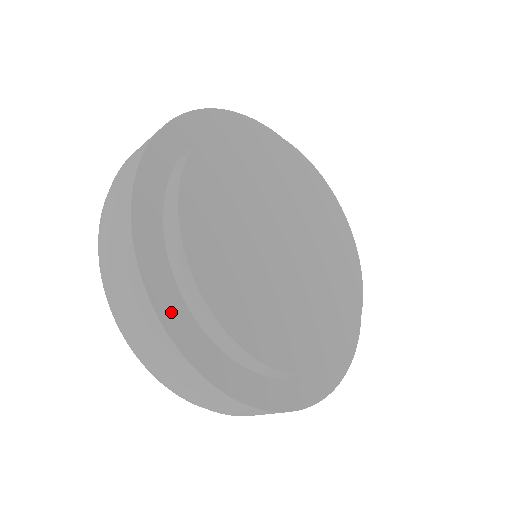
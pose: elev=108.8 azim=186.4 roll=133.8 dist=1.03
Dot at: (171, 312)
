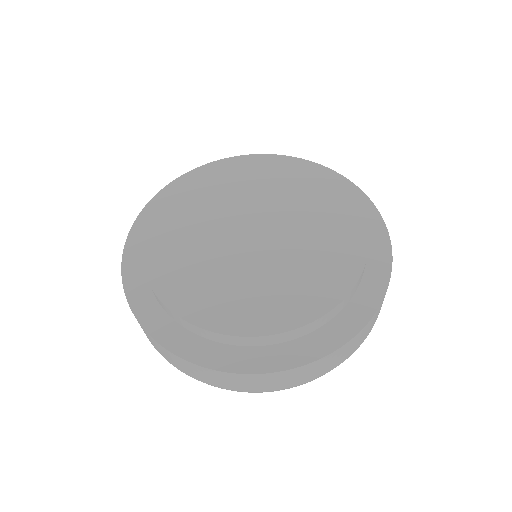
Dot at: (160, 328)
